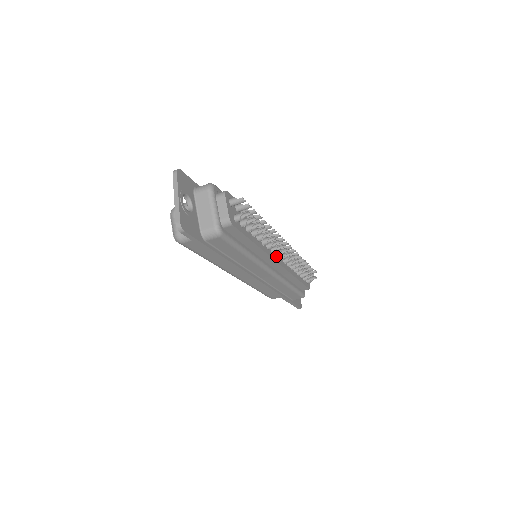
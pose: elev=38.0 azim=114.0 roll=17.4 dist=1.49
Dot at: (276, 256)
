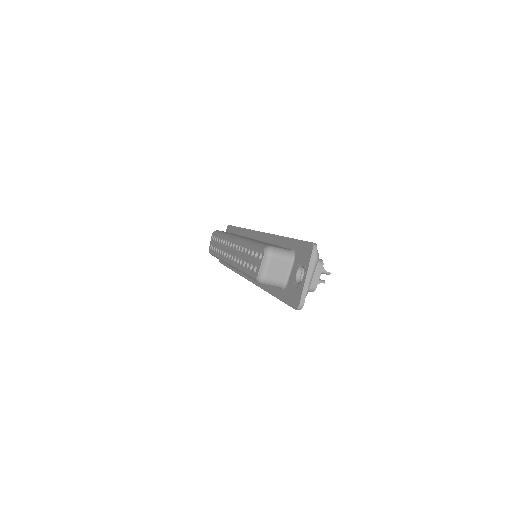
Dot at: occluded
